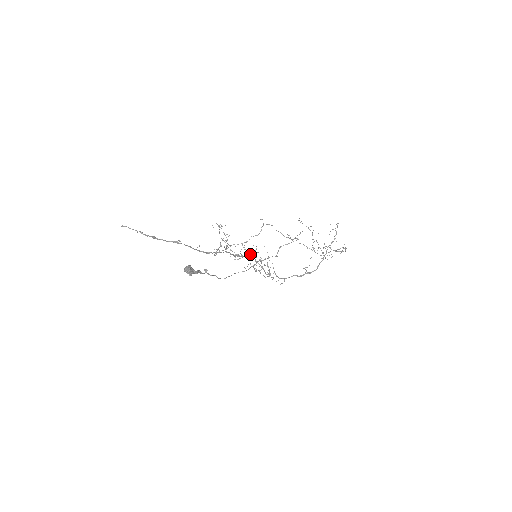
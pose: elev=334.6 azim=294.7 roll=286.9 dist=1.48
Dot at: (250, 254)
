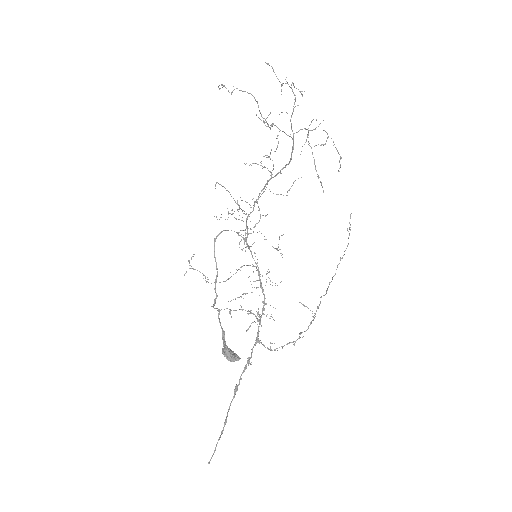
Dot at: occluded
